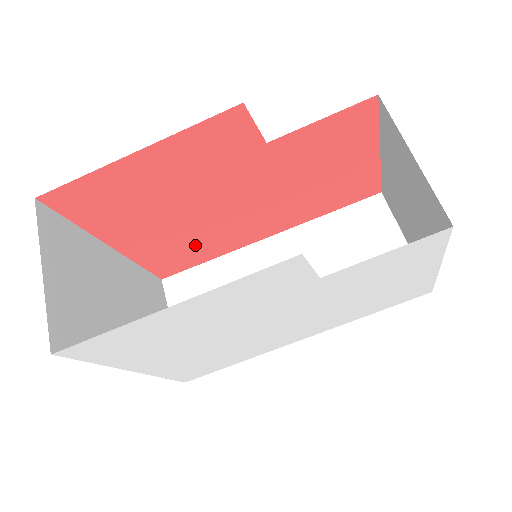
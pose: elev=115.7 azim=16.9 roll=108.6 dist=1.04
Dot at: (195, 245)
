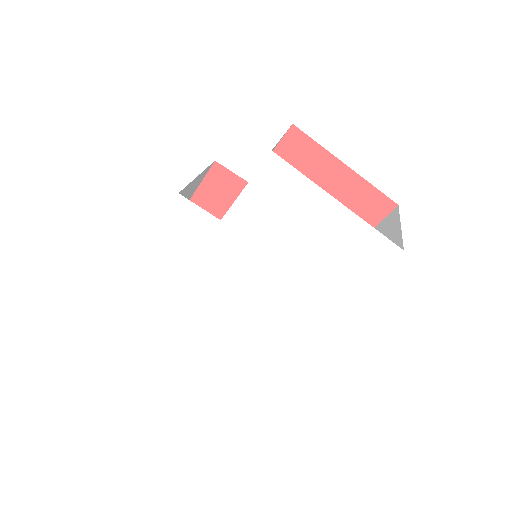
Dot at: occluded
